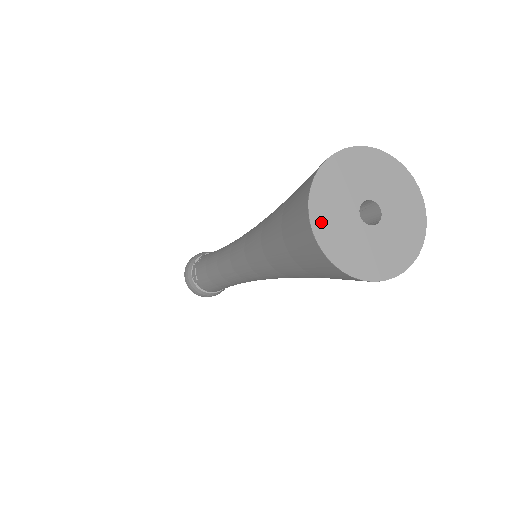
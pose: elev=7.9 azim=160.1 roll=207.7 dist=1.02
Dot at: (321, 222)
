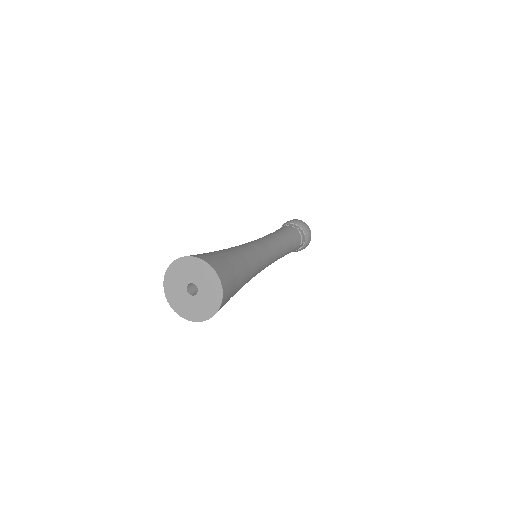
Dot at: (168, 283)
